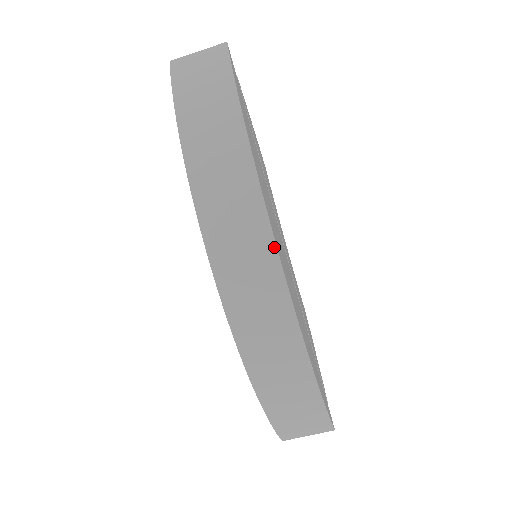
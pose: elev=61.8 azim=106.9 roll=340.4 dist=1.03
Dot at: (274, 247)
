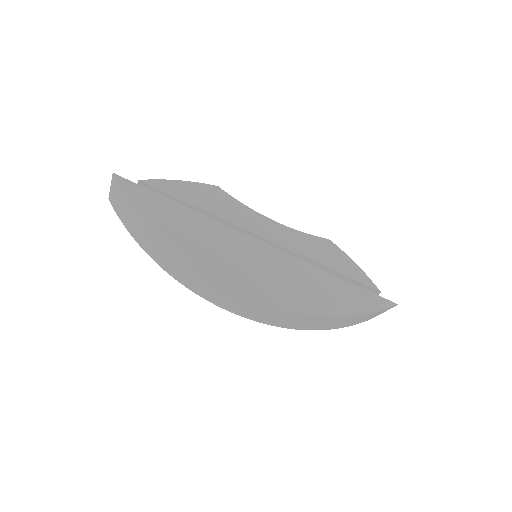
Dot at: (238, 293)
